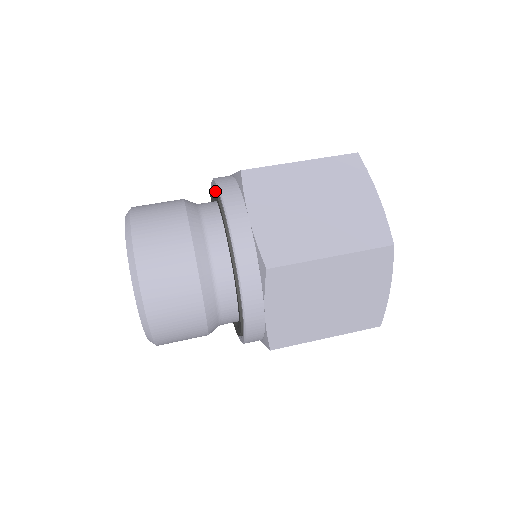
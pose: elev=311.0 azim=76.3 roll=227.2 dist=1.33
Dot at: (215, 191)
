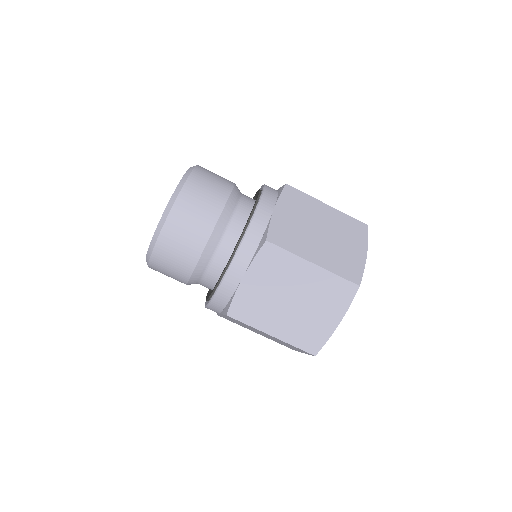
Dot at: (246, 226)
